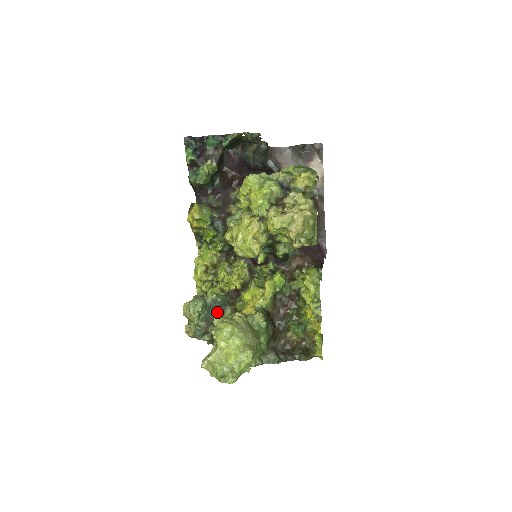
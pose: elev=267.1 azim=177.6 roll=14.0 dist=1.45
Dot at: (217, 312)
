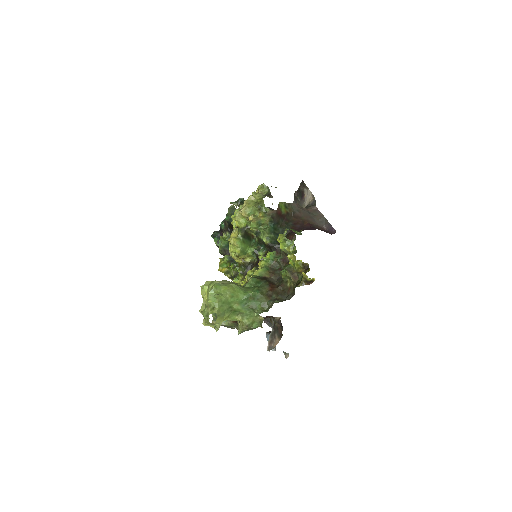
Dot at: occluded
